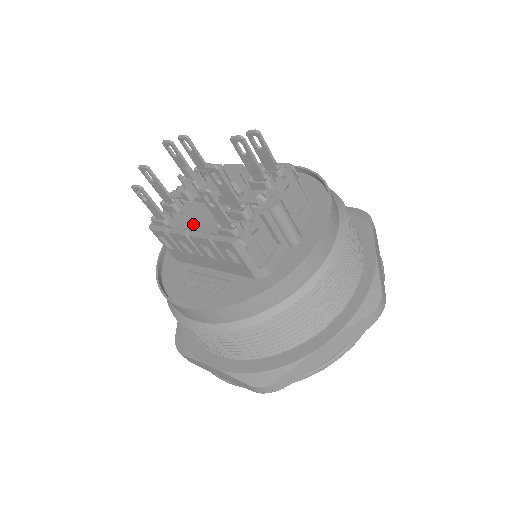
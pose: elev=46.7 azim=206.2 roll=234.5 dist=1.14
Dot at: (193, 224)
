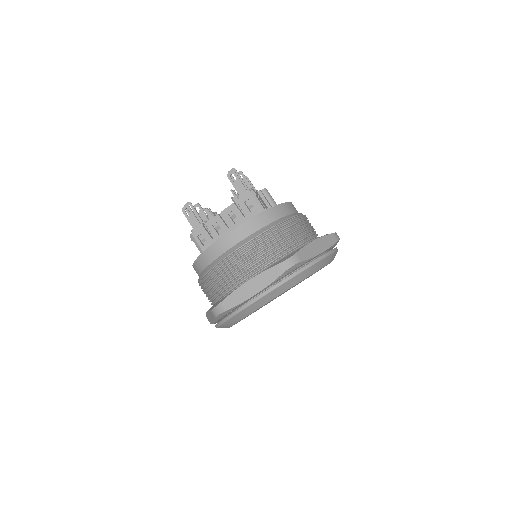
Dot at: (221, 214)
